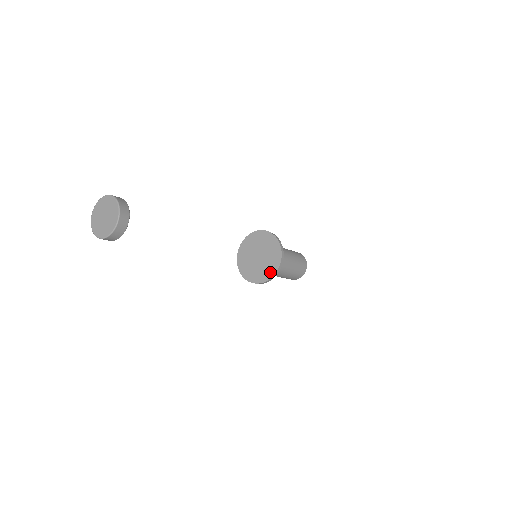
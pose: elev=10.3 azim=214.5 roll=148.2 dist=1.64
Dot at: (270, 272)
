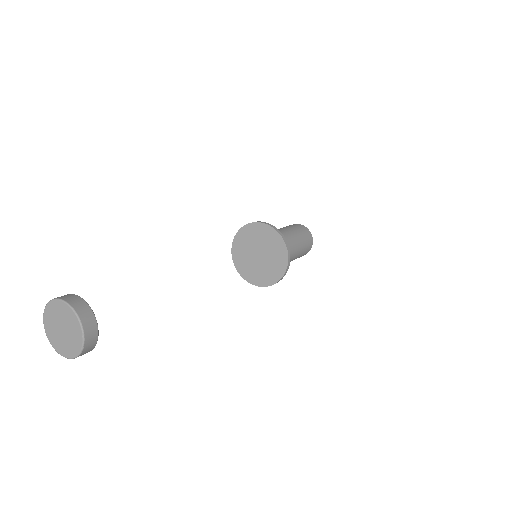
Dot at: (278, 272)
